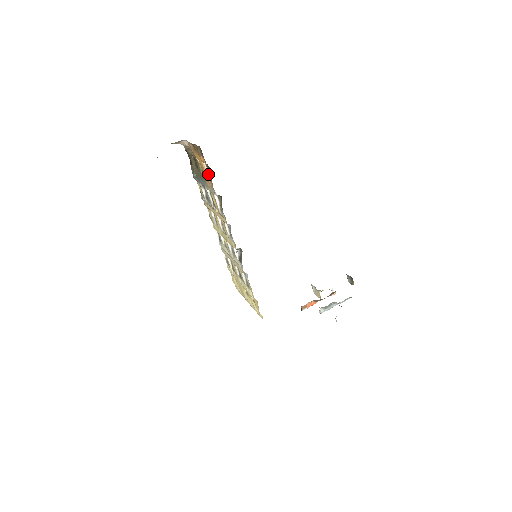
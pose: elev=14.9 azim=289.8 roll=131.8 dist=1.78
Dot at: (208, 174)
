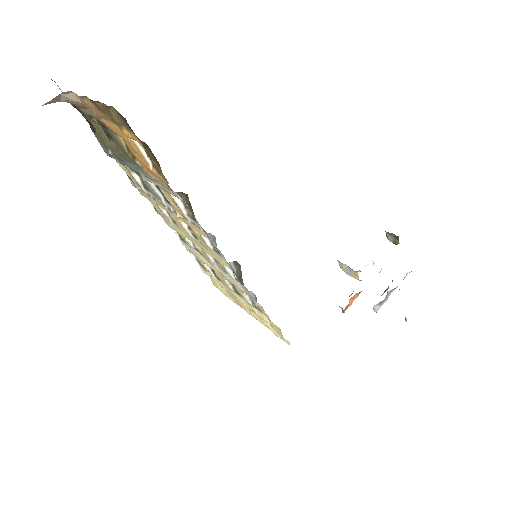
Dot at: (147, 159)
